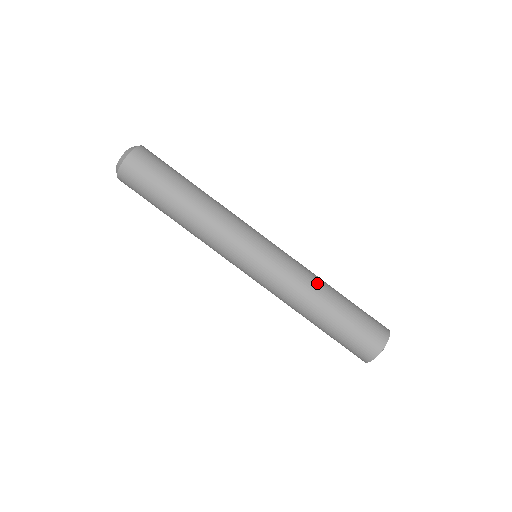
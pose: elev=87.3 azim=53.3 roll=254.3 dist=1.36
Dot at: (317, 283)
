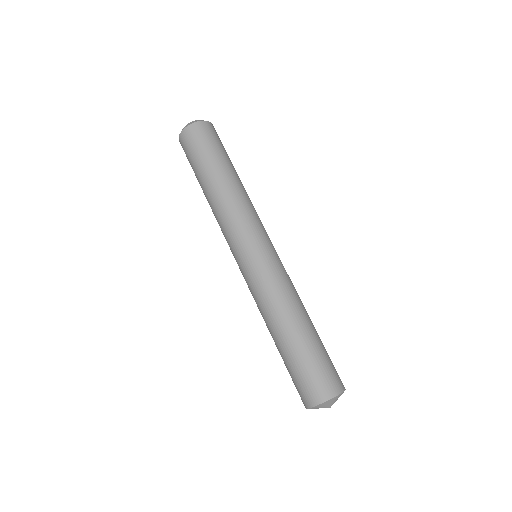
Dot at: (281, 310)
